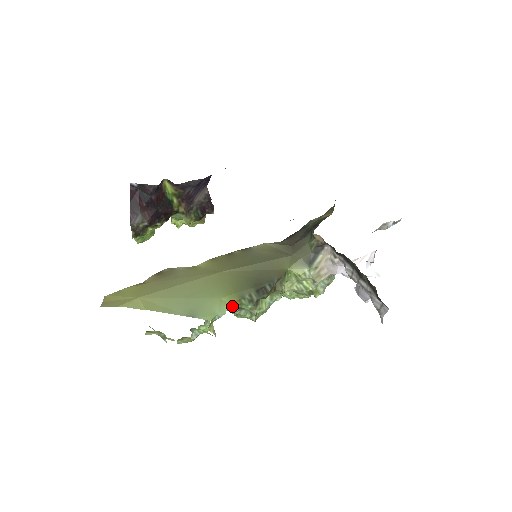
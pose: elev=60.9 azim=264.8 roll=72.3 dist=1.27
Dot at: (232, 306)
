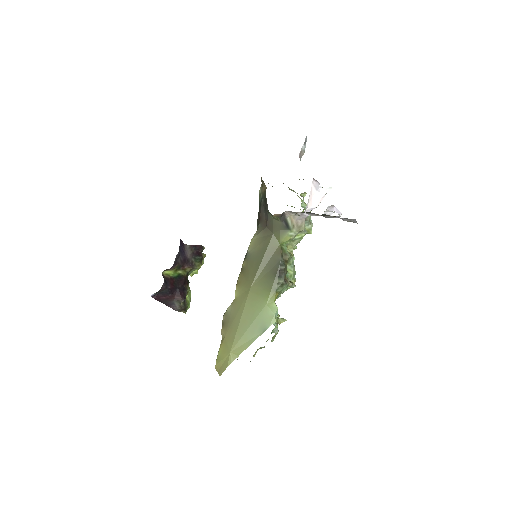
Dot at: occluded
